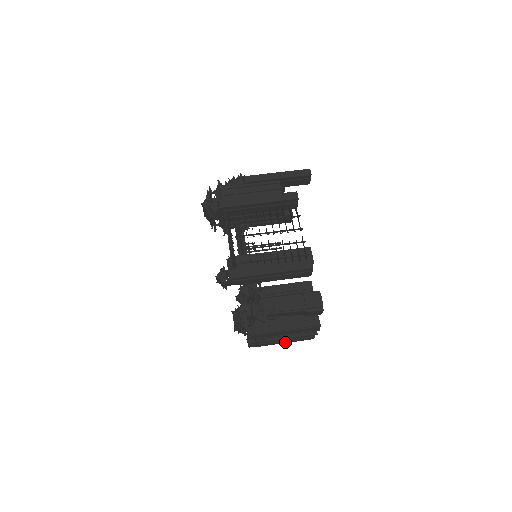
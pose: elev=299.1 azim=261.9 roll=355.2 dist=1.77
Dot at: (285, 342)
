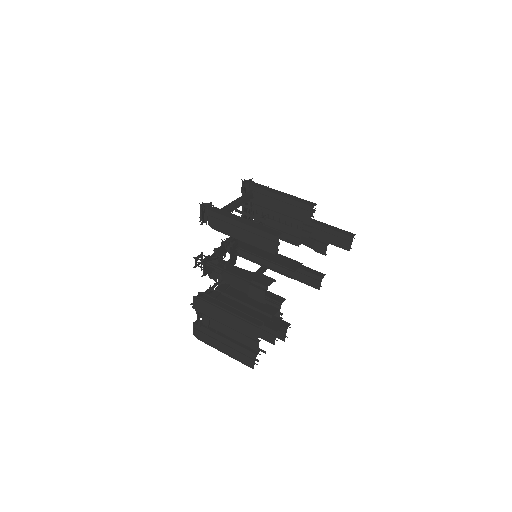
Dot at: (226, 351)
